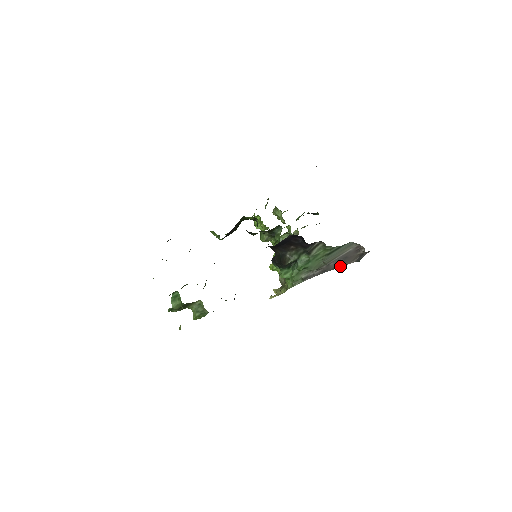
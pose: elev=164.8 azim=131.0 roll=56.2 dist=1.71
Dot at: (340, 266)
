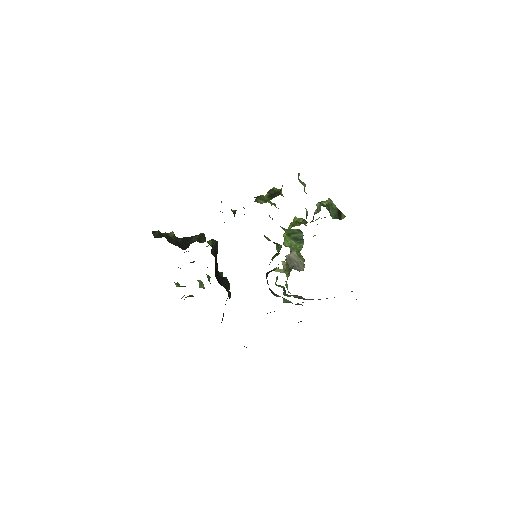
Dot at: occluded
